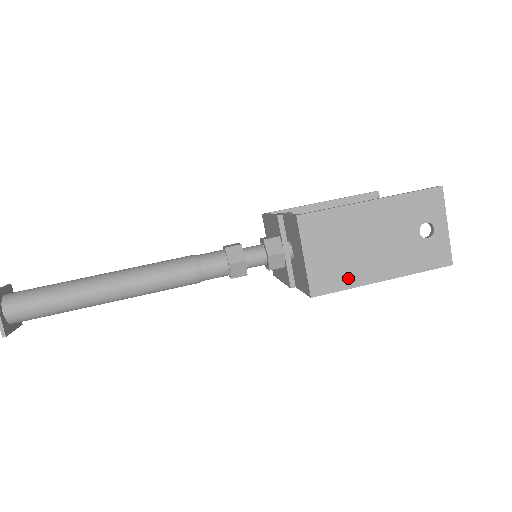
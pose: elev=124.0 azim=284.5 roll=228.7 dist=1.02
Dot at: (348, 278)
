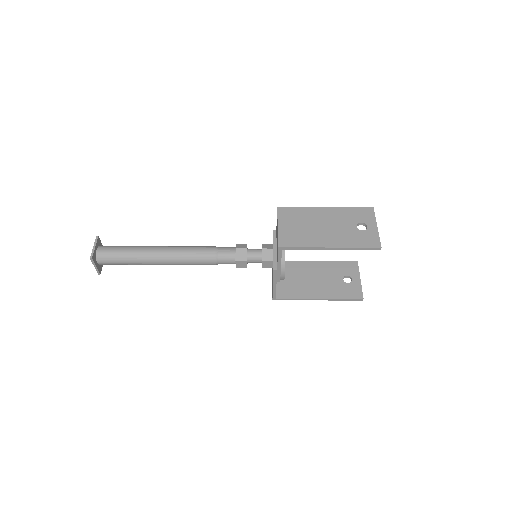
Dot at: (305, 242)
